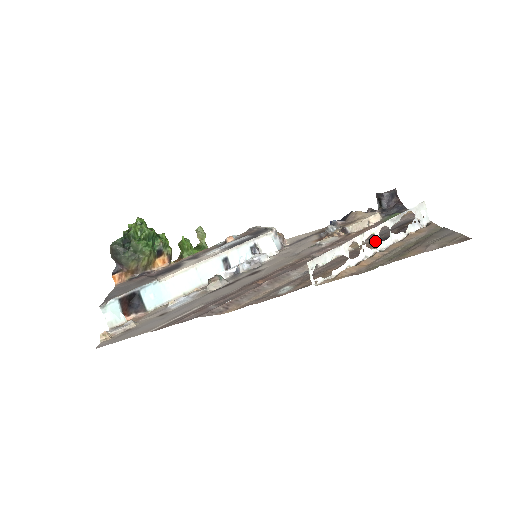
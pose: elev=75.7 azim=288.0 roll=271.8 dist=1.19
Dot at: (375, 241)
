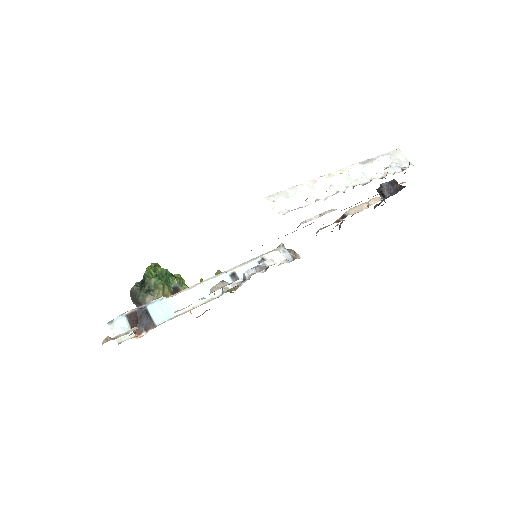
Dot at: occluded
